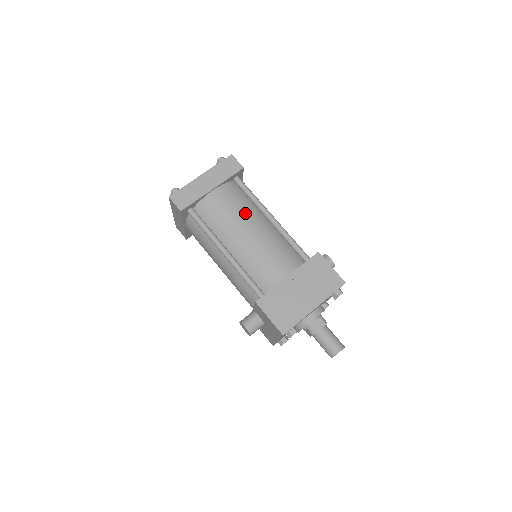
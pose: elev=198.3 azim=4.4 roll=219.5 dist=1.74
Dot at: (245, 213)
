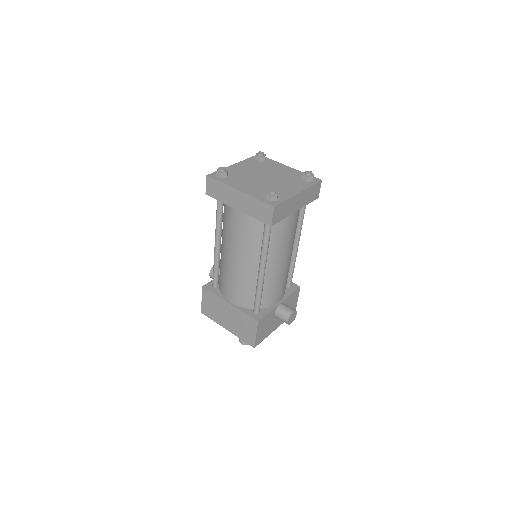
Dot at: (244, 247)
